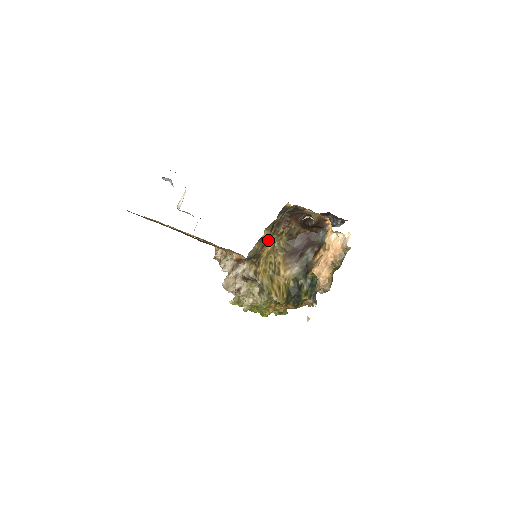
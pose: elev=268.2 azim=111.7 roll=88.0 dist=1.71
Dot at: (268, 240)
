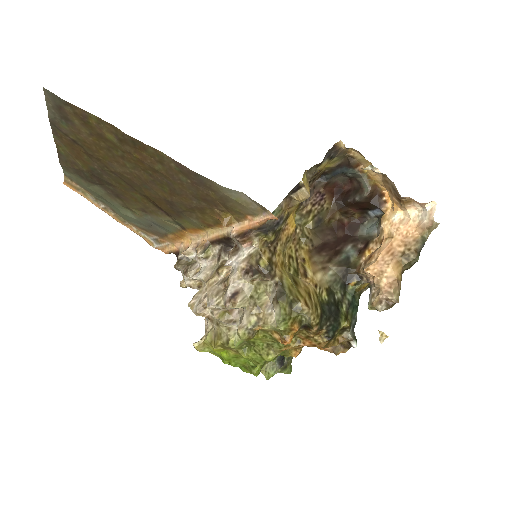
Dot at: (308, 192)
